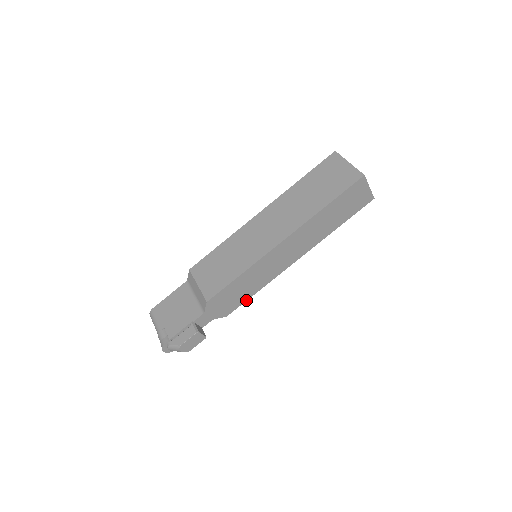
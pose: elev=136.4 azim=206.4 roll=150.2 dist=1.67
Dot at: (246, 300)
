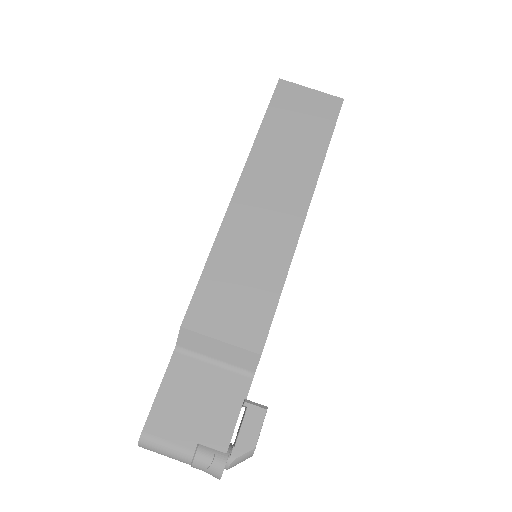
Dot at: occluded
